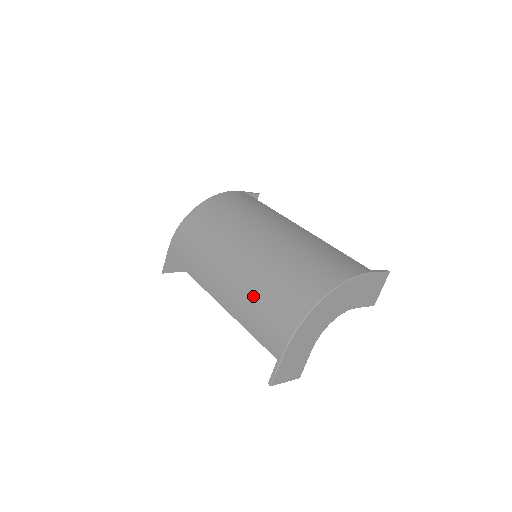
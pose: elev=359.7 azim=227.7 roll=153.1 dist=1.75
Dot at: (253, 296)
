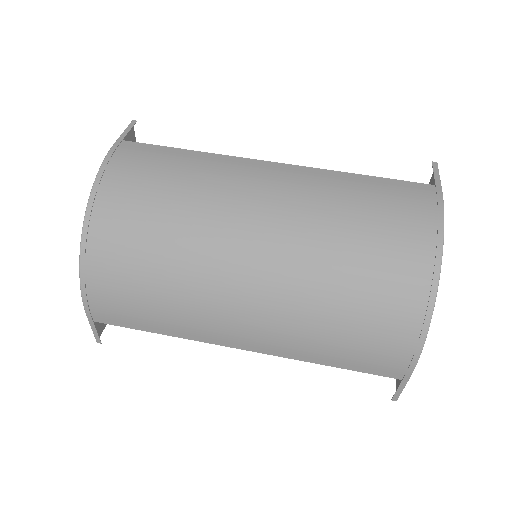
Dot at: (319, 330)
